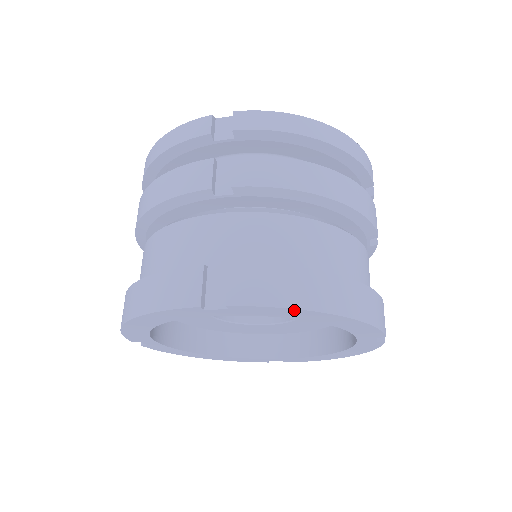
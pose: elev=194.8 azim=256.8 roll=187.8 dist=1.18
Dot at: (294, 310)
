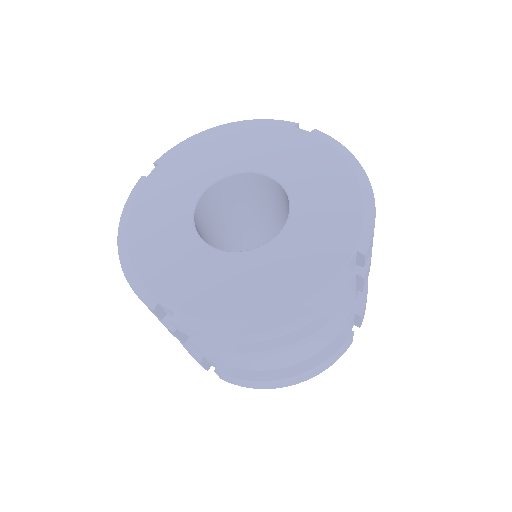
Dot at: occluded
